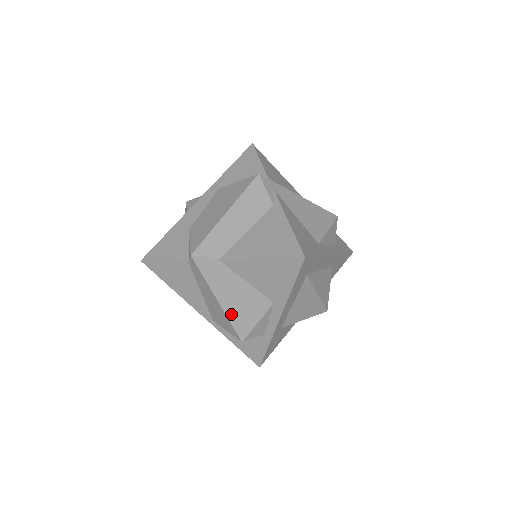
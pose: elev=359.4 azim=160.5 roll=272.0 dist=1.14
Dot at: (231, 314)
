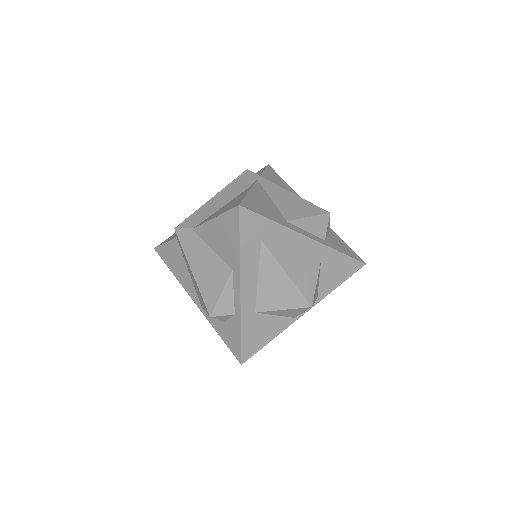
Dot at: (201, 285)
